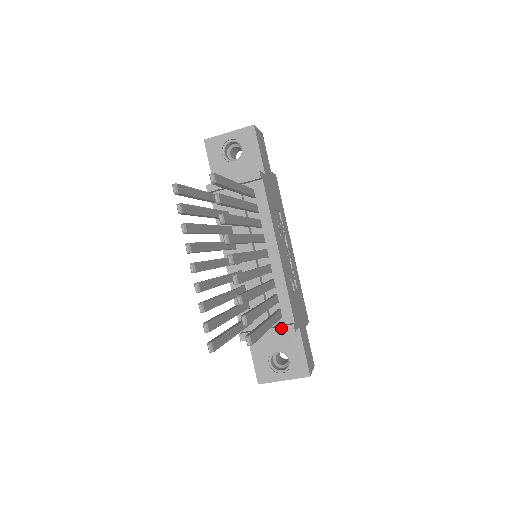
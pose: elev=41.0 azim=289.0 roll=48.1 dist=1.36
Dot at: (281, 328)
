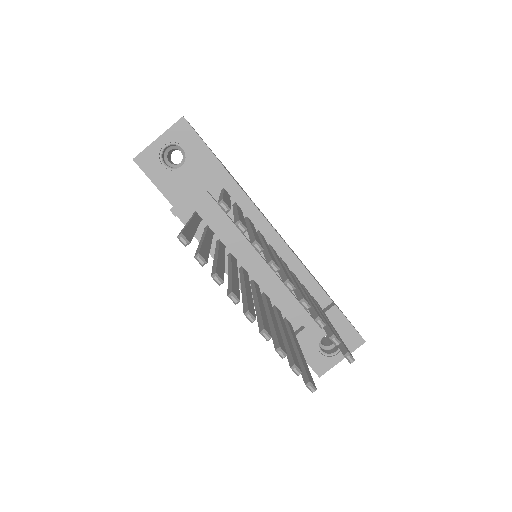
Dot at: occluded
